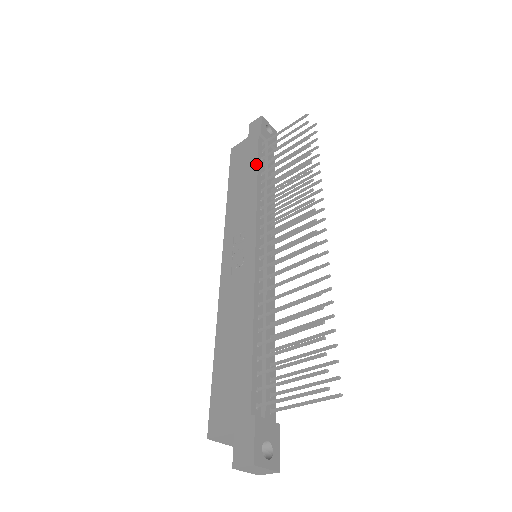
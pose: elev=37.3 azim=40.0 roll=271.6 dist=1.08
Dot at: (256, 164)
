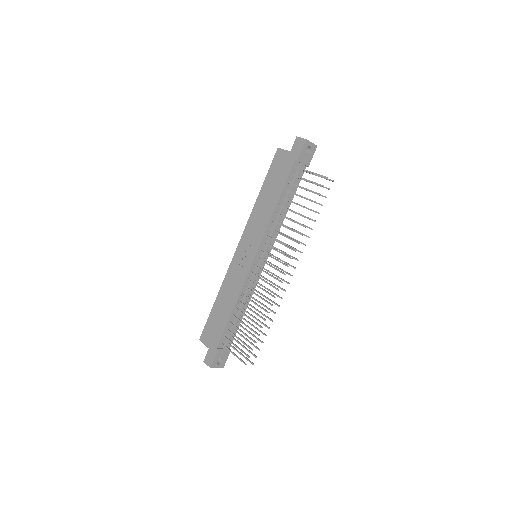
Dot at: (282, 189)
